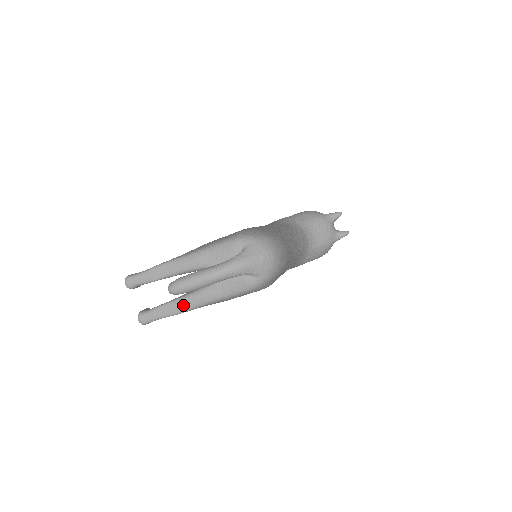
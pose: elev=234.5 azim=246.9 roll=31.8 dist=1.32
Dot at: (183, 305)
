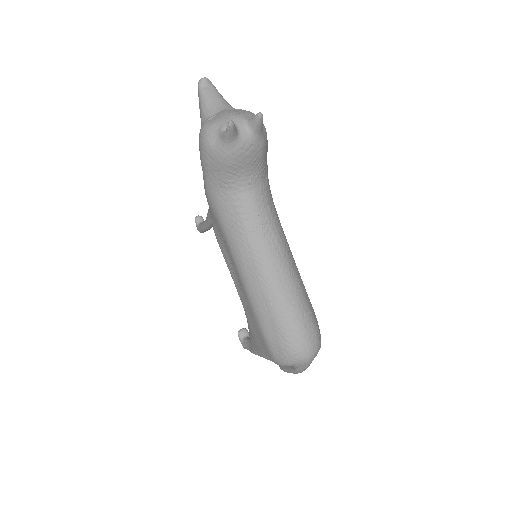
Dot at: occluded
